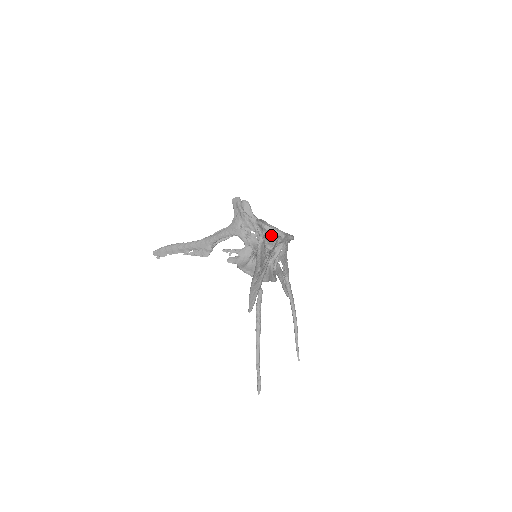
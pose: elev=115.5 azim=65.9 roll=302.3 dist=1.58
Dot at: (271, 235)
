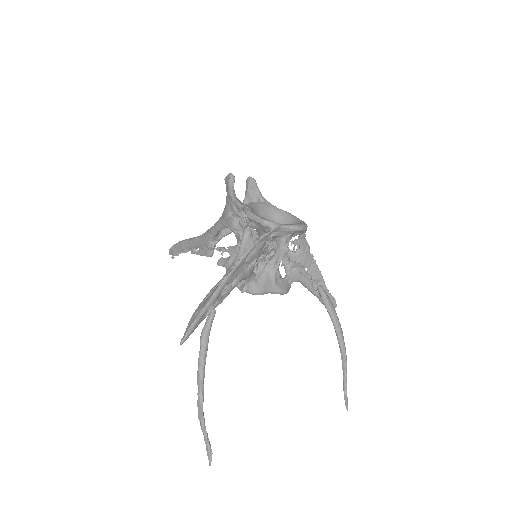
Dot at: (259, 225)
